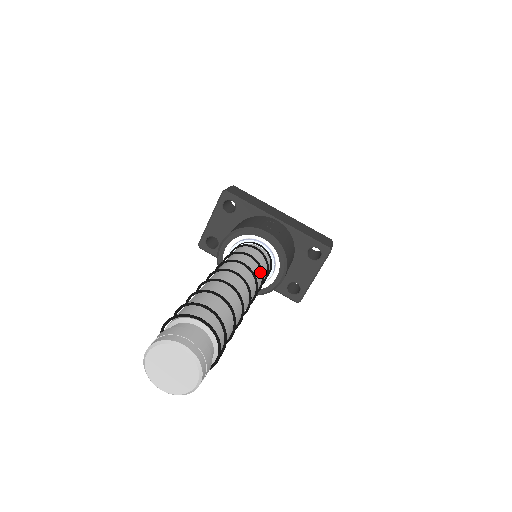
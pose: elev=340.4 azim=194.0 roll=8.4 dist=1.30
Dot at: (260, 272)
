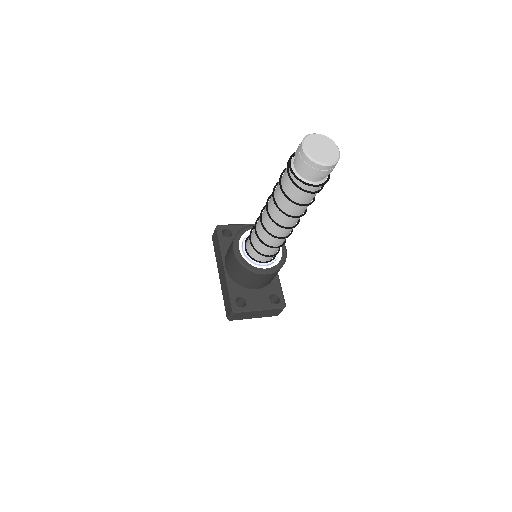
Dot at: (283, 243)
